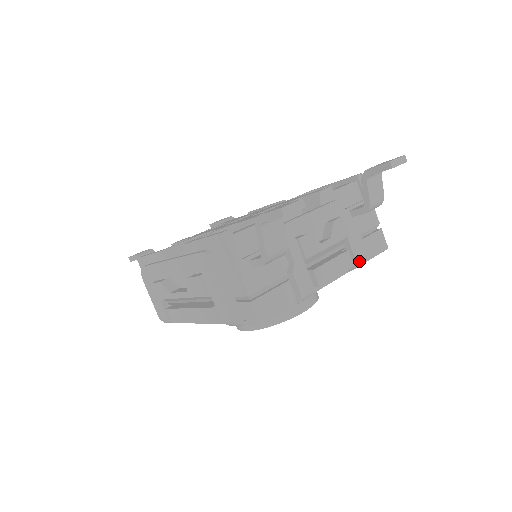
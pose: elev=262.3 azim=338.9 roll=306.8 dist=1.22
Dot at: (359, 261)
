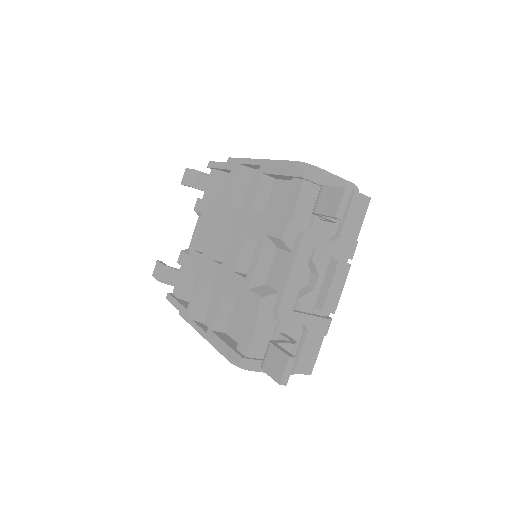
Dot at: (353, 254)
